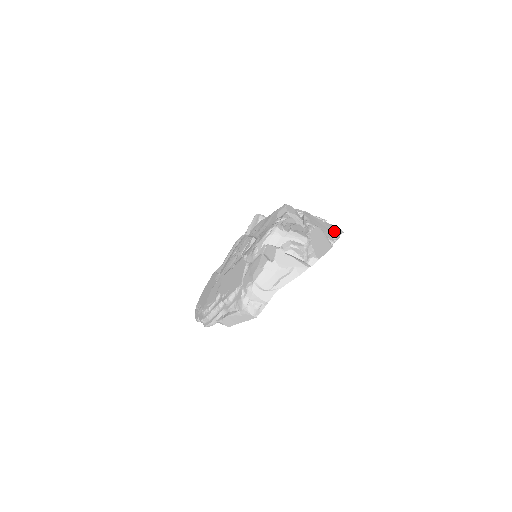
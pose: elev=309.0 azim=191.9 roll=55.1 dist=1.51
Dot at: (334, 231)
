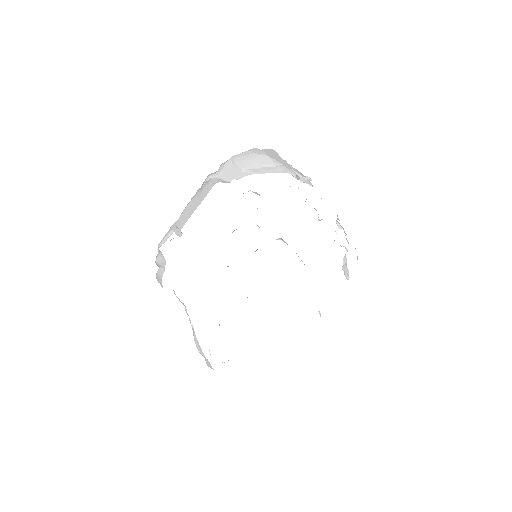
Dot at: occluded
